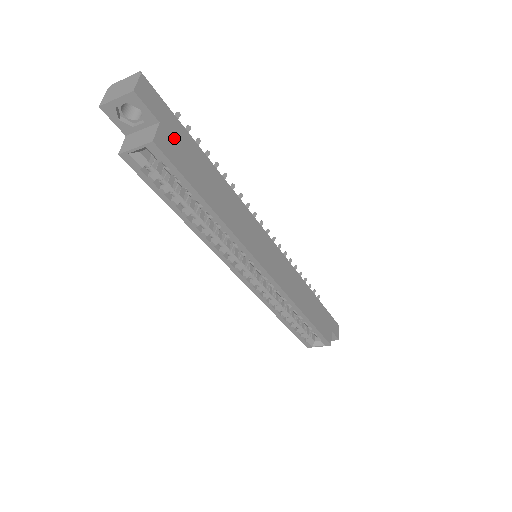
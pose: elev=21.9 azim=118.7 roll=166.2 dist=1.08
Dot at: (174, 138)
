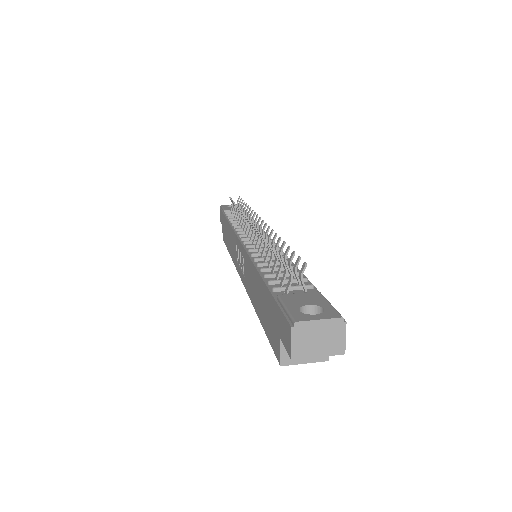
Dot at: occluded
